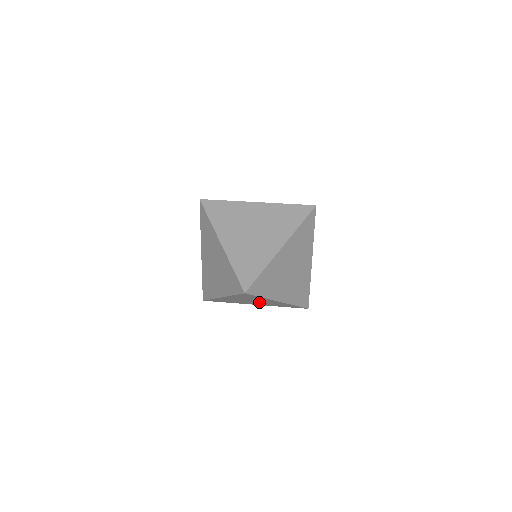
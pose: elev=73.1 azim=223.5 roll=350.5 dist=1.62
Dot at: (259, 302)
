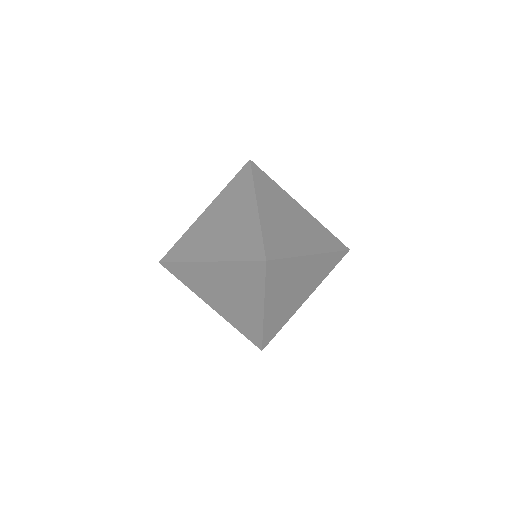
Dot at: (231, 301)
